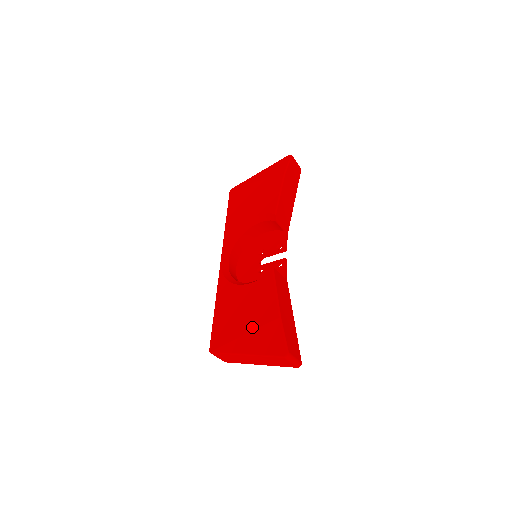
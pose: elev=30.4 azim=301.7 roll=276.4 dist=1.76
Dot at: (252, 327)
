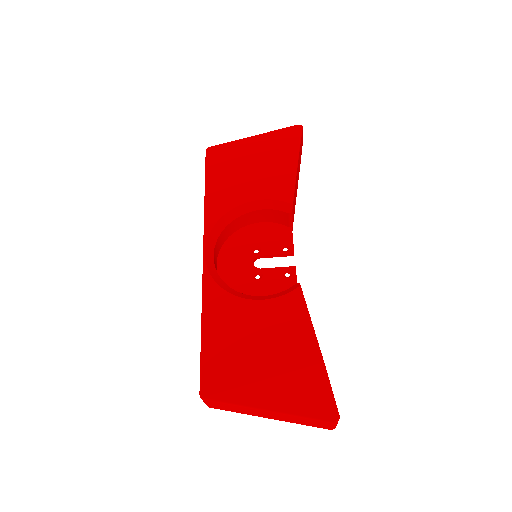
Dot at: (277, 370)
